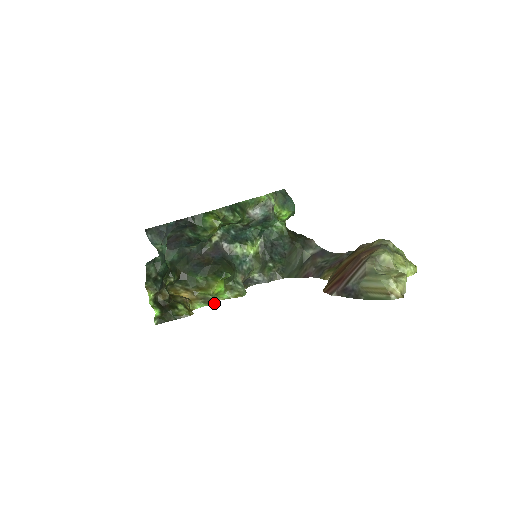
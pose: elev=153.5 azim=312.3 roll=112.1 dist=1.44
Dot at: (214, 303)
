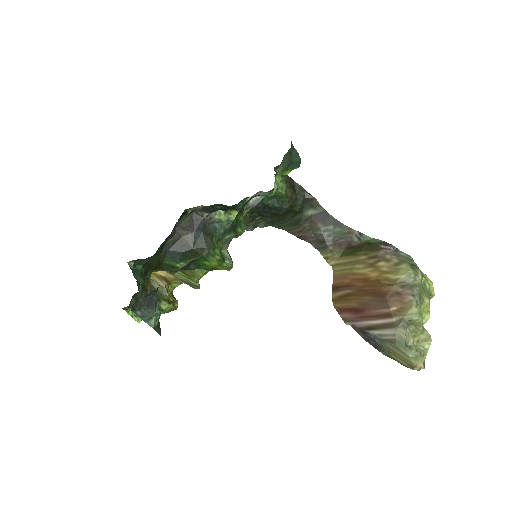
Dot at: (199, 287)
